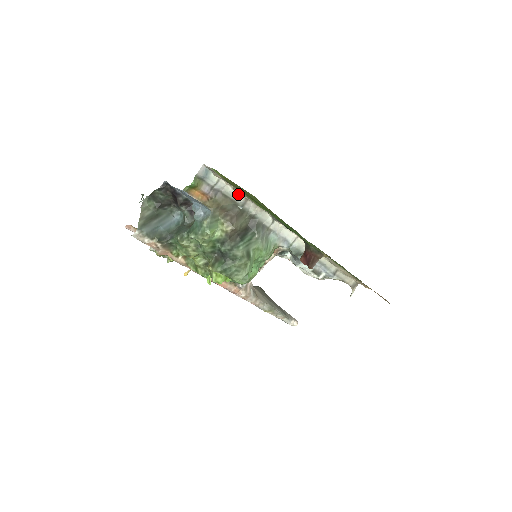
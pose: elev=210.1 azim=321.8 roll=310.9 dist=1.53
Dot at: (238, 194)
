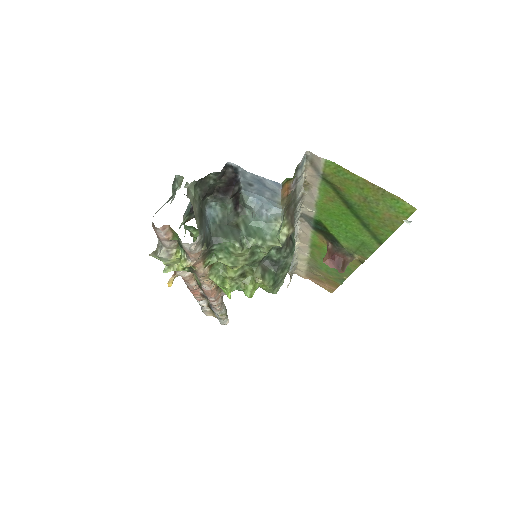
Dot at: (301, 188)
